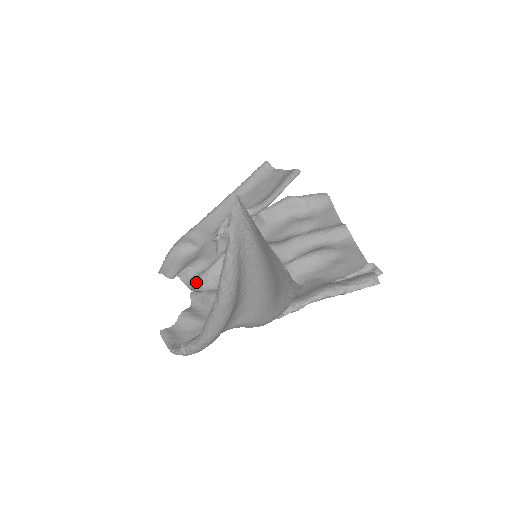
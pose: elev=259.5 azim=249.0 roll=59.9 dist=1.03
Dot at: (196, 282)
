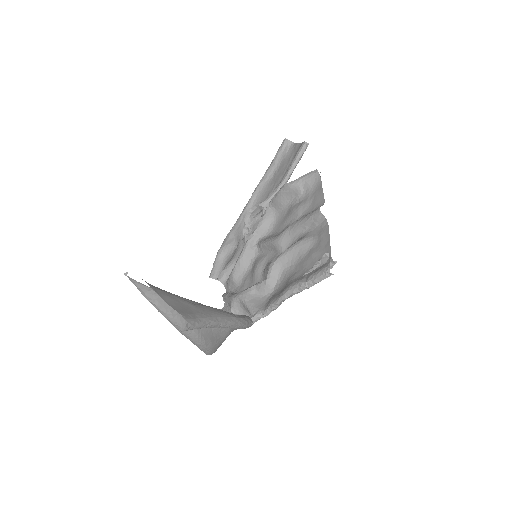
Dot at: (228, 283)
